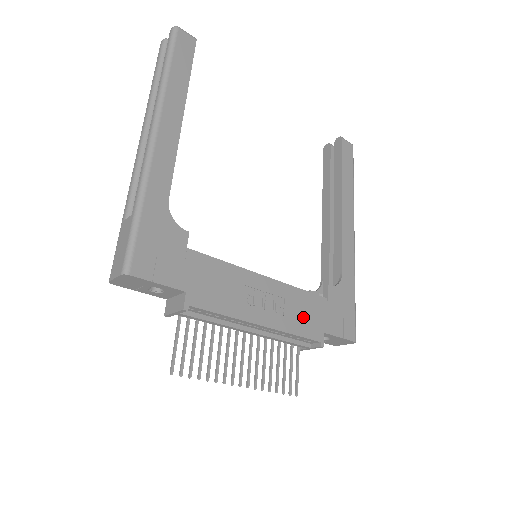
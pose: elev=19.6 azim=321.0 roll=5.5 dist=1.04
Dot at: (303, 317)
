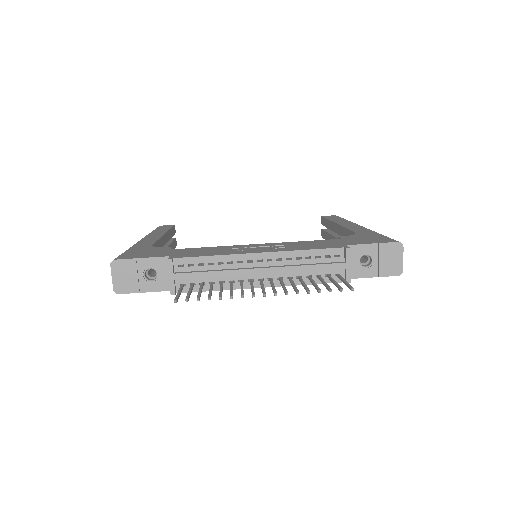
Dot at: (312, 246)
